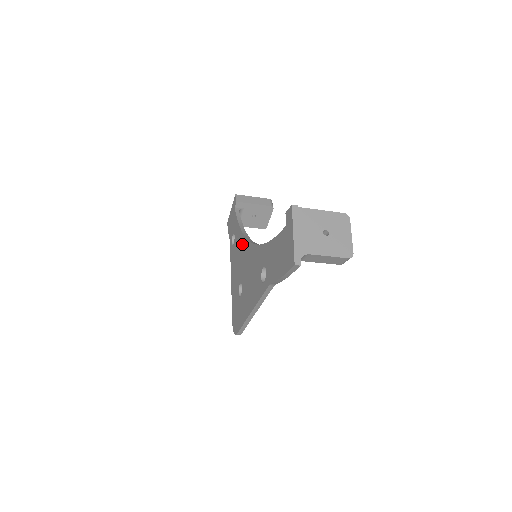
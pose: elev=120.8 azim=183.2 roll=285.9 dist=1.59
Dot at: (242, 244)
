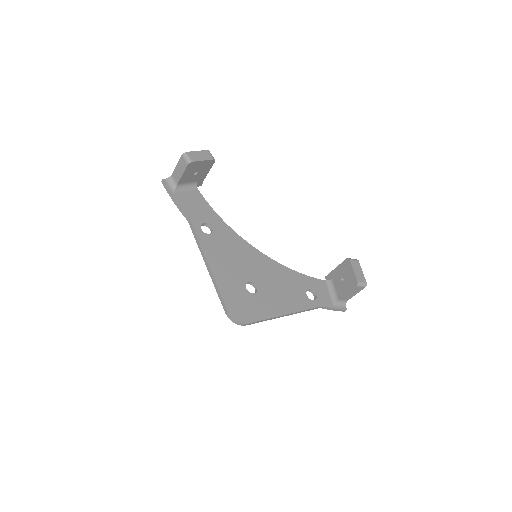
Dot at: occluded
